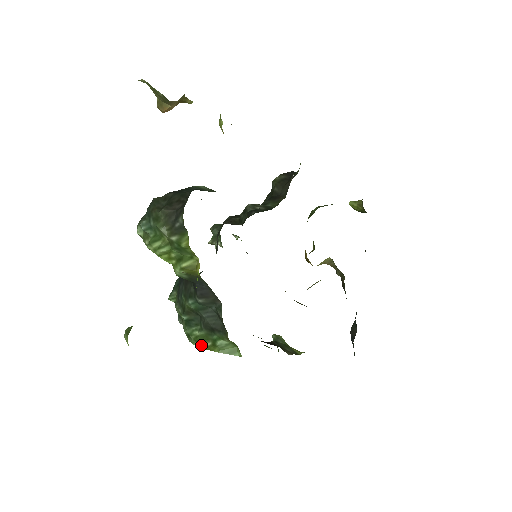
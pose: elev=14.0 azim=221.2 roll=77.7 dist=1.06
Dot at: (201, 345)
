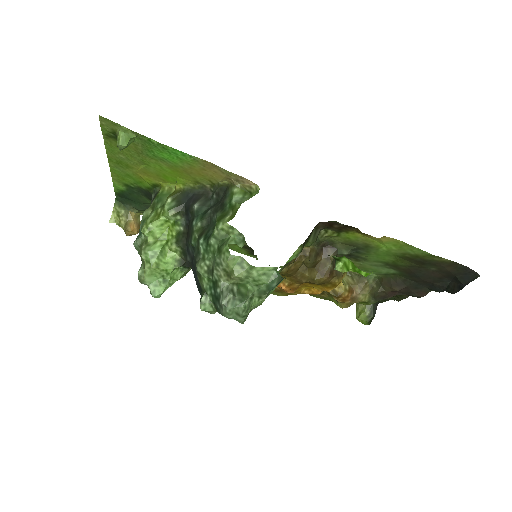
Dot at: (225, 221)
